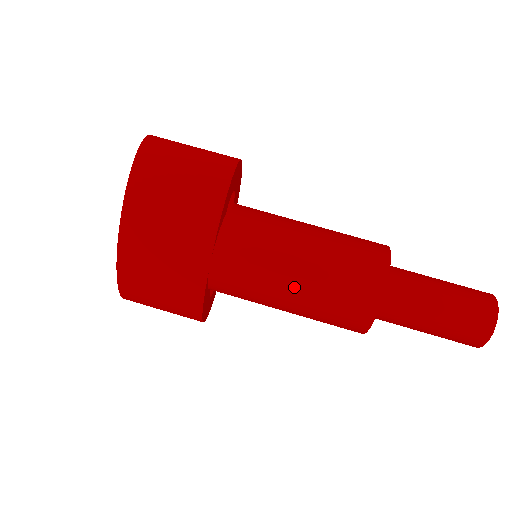
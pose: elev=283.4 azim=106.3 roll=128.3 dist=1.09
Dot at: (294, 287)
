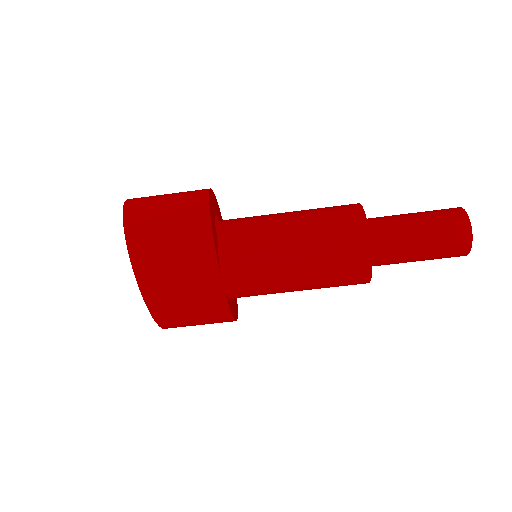
Dot at: (297, 276)
